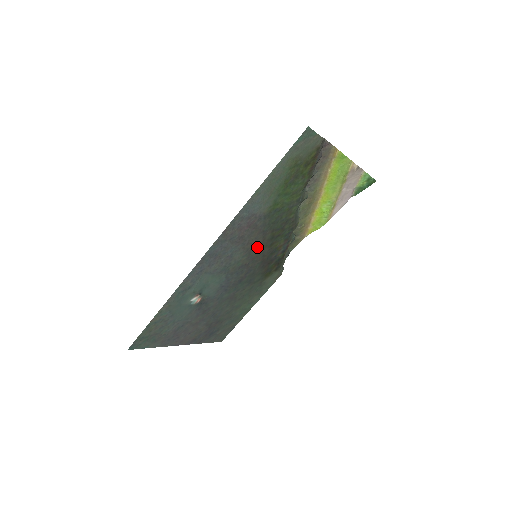
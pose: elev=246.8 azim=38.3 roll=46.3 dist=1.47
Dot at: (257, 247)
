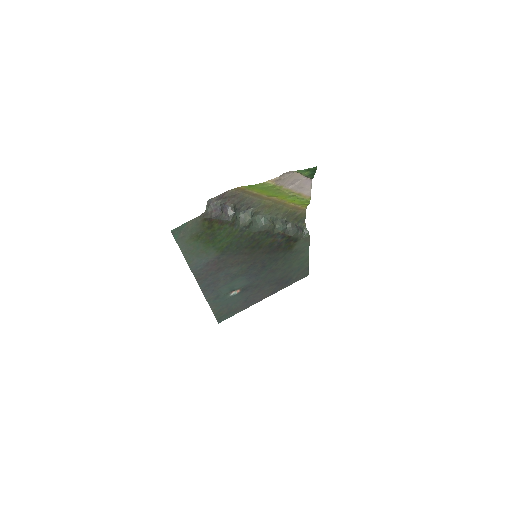
Dot at: (246, 257)
